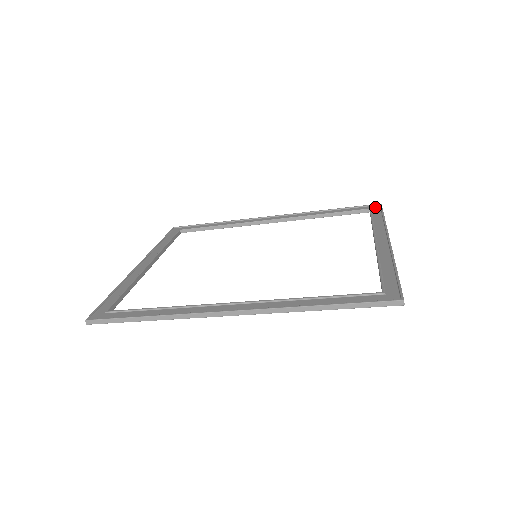
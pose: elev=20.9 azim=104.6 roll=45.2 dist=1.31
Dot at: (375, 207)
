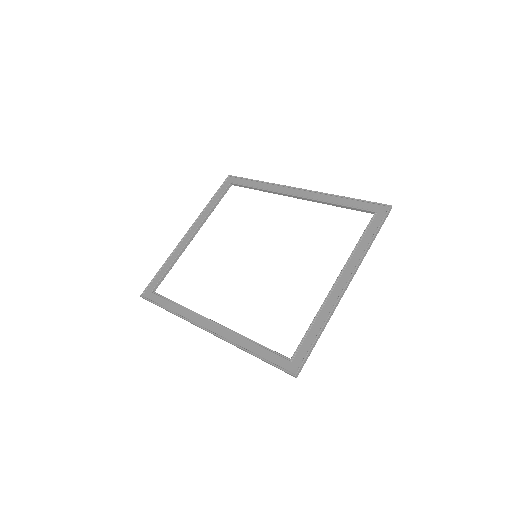
Dot at: (382, 210)
